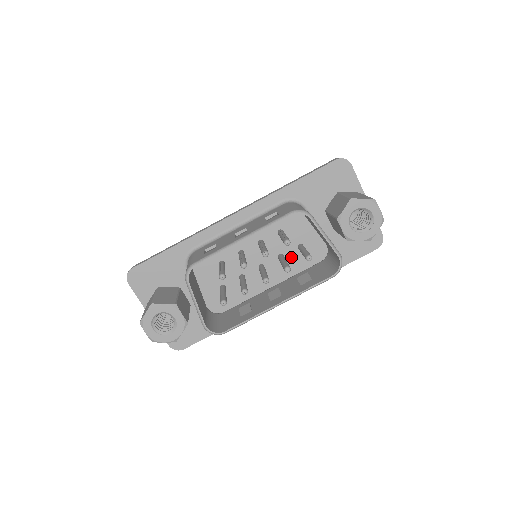
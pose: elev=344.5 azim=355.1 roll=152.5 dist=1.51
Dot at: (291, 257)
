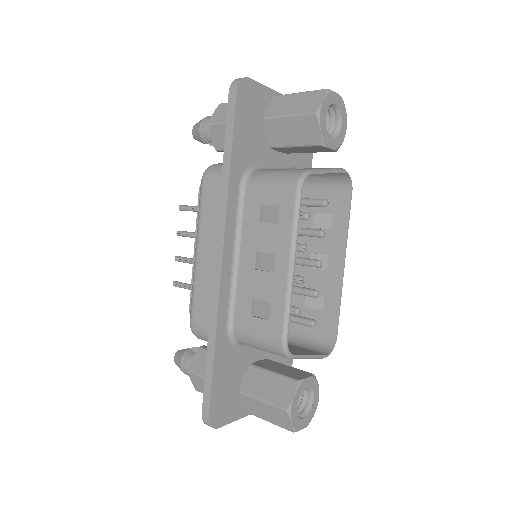
Dot at: occluded
